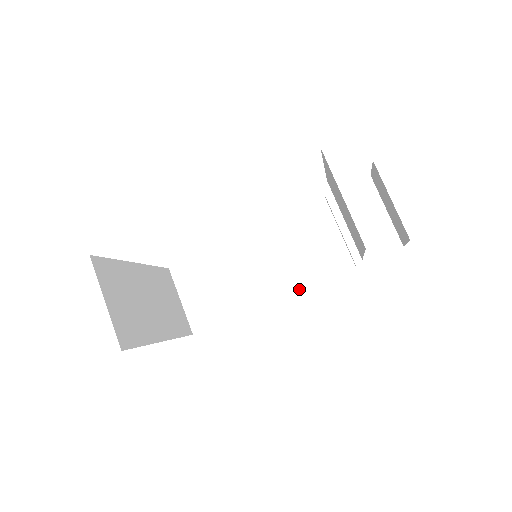
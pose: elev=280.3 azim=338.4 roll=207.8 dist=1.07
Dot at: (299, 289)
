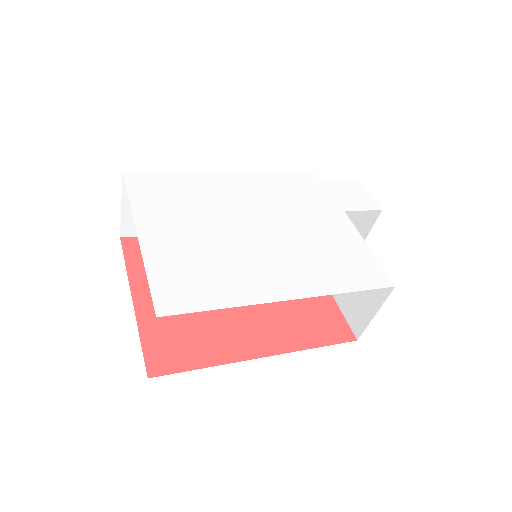
Dot at: occluded
